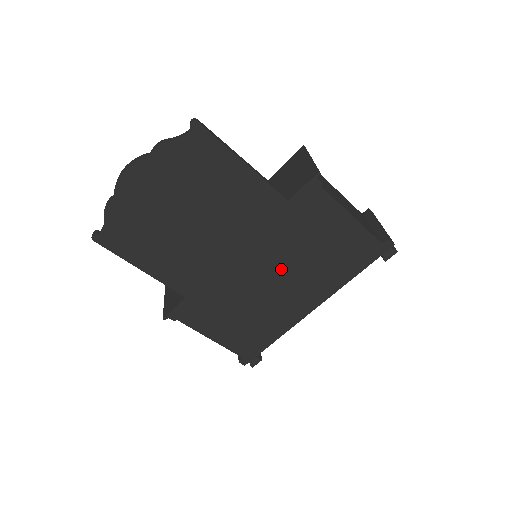
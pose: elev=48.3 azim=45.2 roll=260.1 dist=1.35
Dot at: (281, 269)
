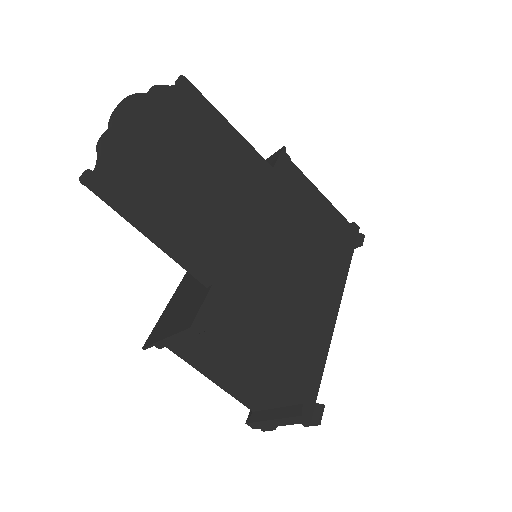
Dot at: (293, 247)
